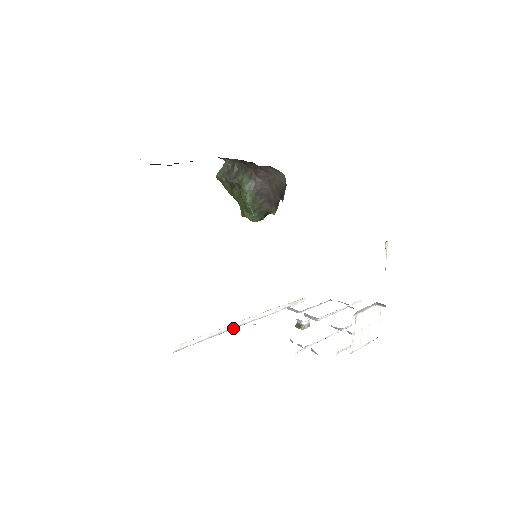
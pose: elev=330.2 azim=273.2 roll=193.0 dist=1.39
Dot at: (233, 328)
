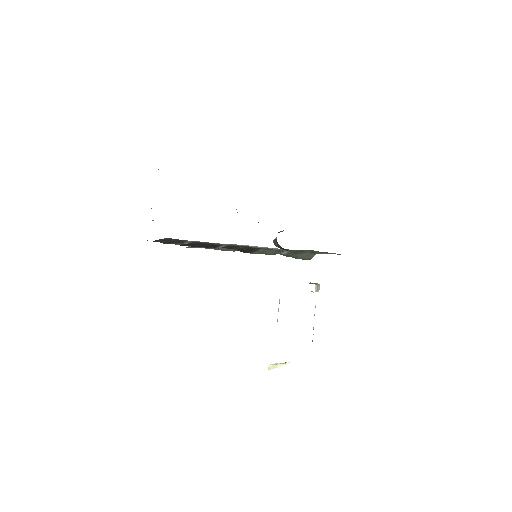
Dot at: occluded
